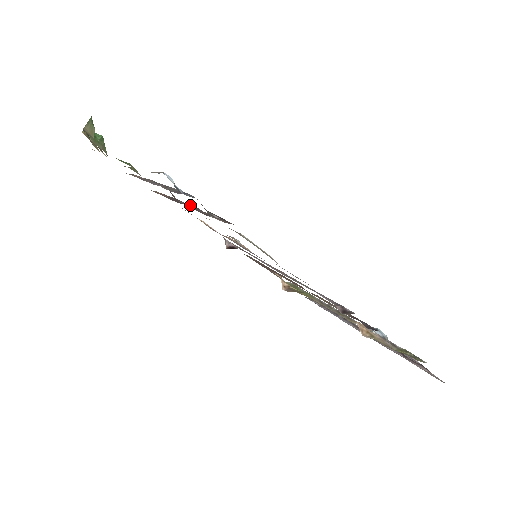
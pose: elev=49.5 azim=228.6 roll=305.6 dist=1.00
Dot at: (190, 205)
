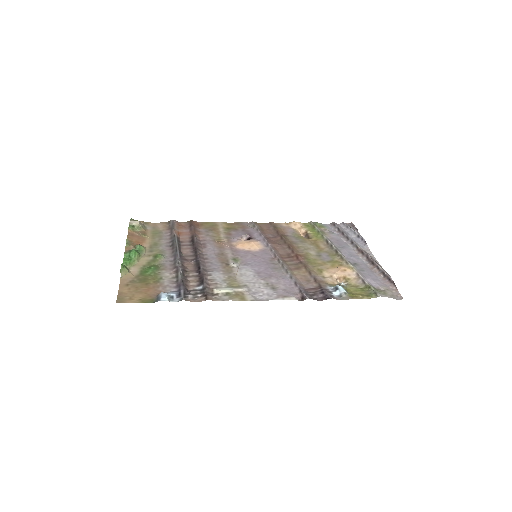
Dot at: (198, 260)
